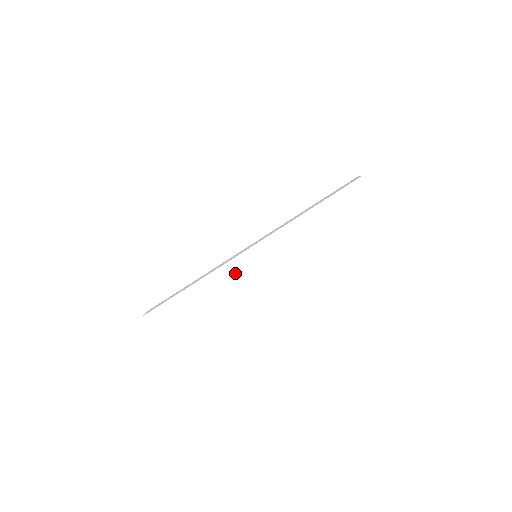
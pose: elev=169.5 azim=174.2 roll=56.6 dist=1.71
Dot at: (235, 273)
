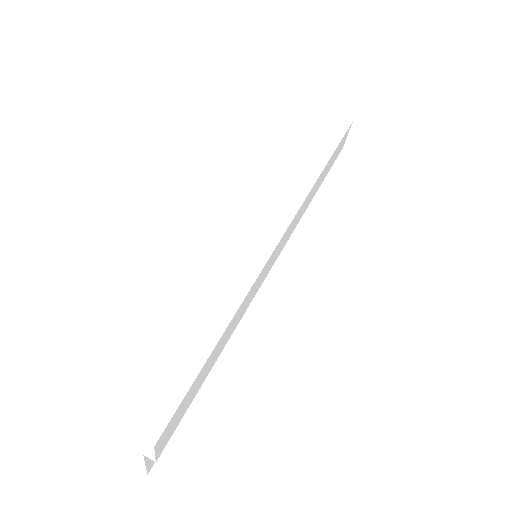
Dot at: (248, 249)
